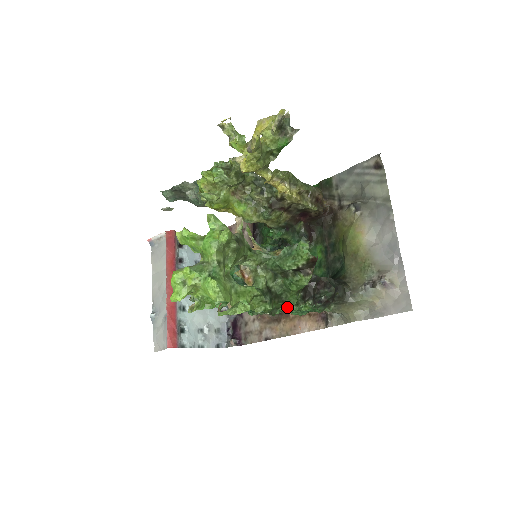
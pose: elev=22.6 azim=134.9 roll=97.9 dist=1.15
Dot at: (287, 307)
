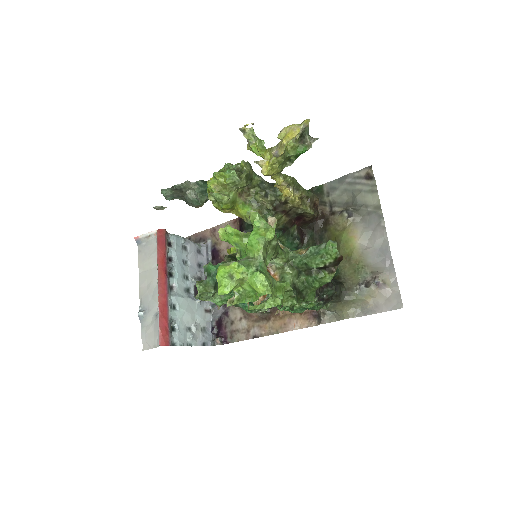
Dot at: (298, 304)
